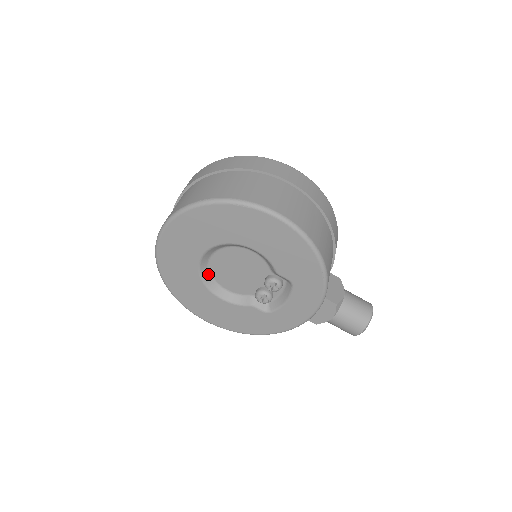
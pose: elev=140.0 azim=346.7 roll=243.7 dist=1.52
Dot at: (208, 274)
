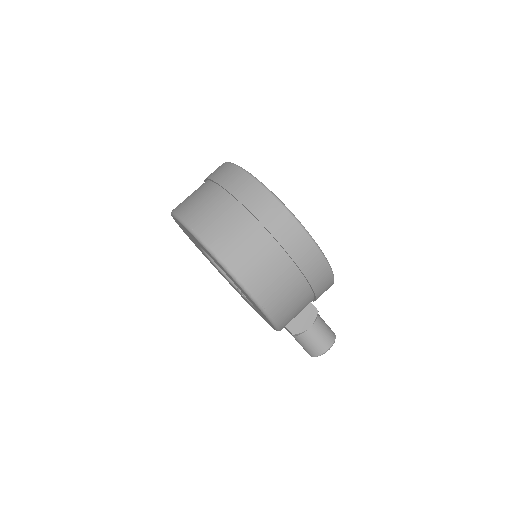
Dot at: occluded
